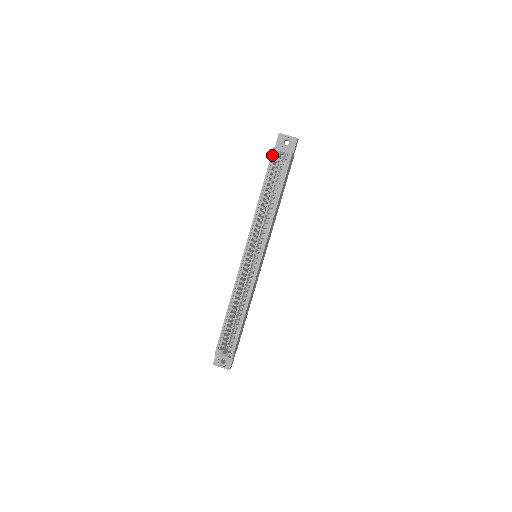
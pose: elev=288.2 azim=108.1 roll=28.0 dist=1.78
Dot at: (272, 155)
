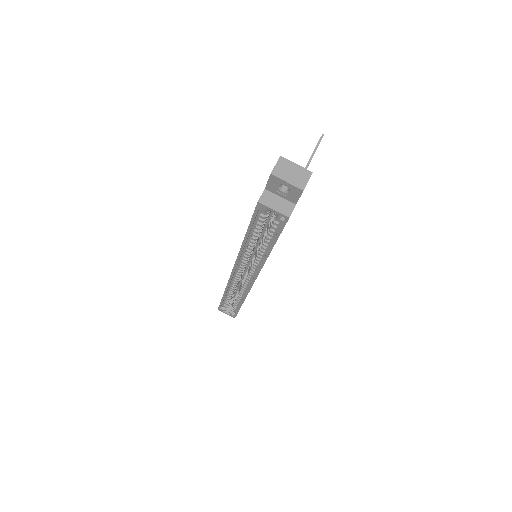
Dot at: (256, 209)
